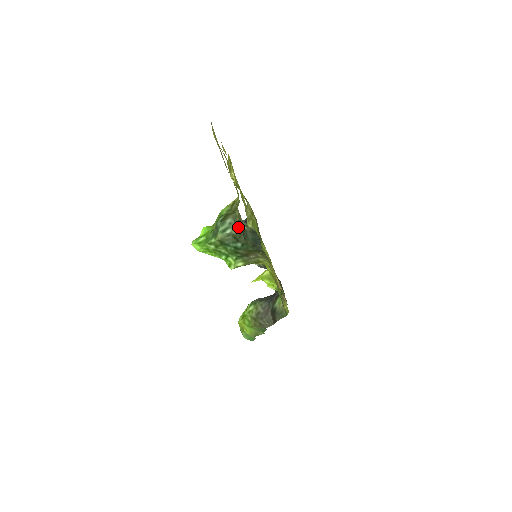
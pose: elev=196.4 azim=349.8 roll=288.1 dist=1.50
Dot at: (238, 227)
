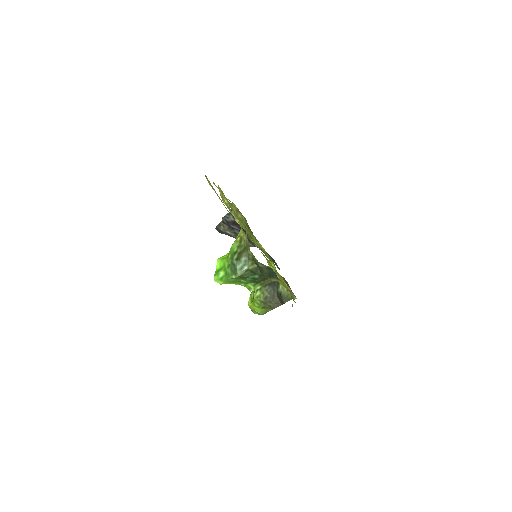
Dot at: (253, 264)
